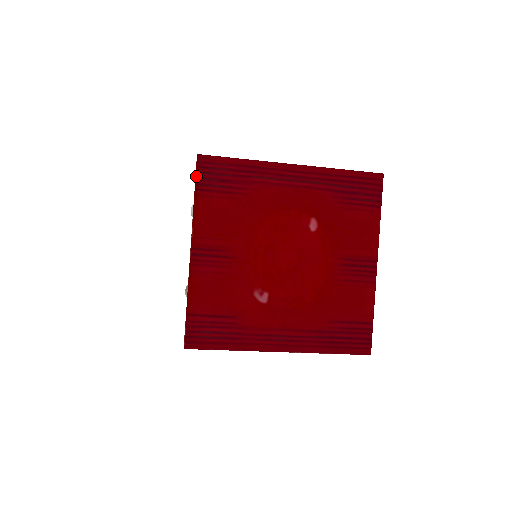
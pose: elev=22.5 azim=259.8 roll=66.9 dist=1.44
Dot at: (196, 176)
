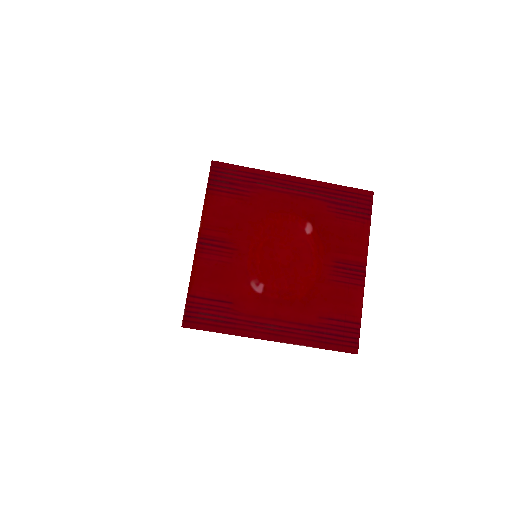
Dot at: (209, 178)
